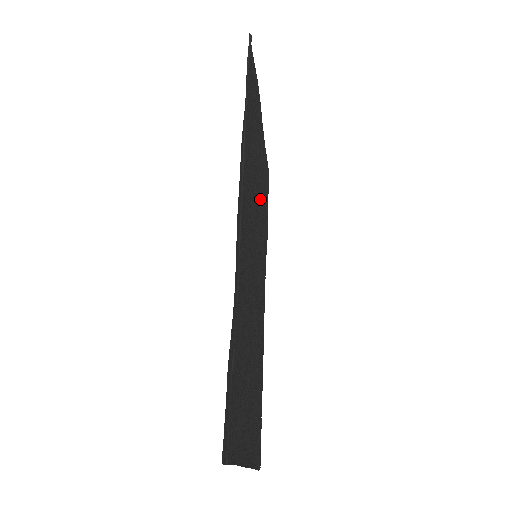
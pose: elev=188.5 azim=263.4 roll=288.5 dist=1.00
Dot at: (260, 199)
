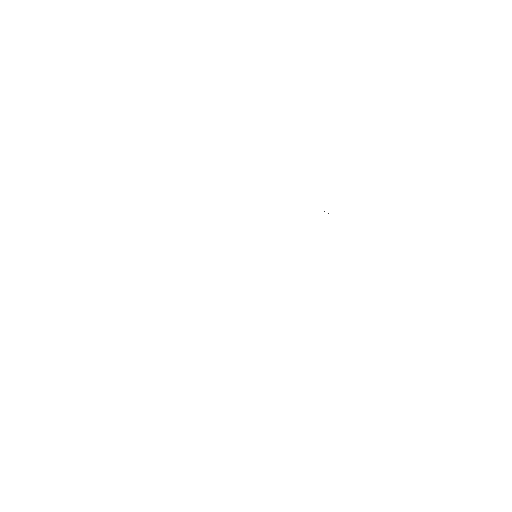
Dot at: occluded
